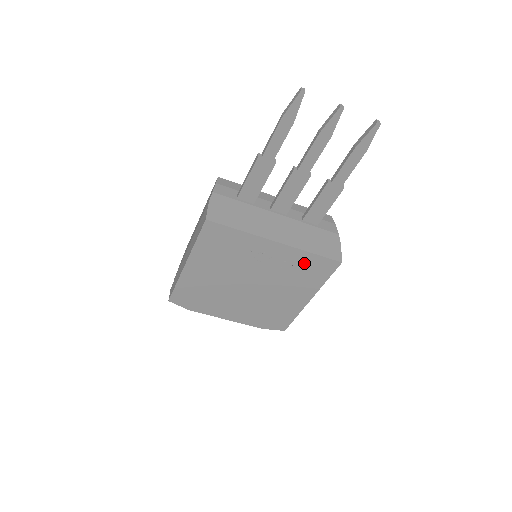
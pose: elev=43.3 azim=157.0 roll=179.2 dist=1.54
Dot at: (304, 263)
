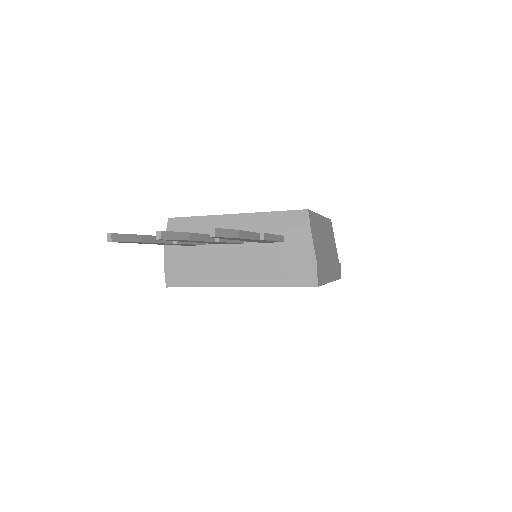
Dot at: occluded
